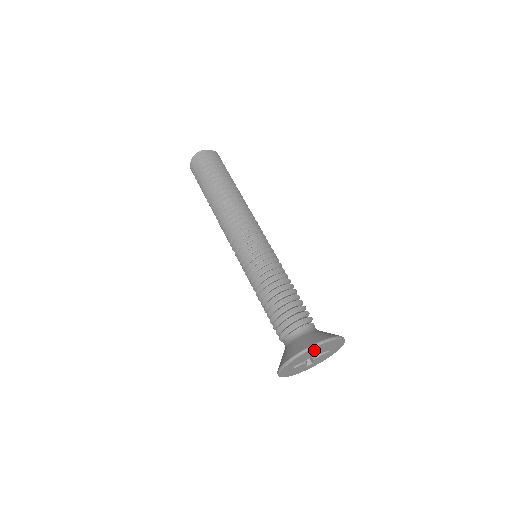
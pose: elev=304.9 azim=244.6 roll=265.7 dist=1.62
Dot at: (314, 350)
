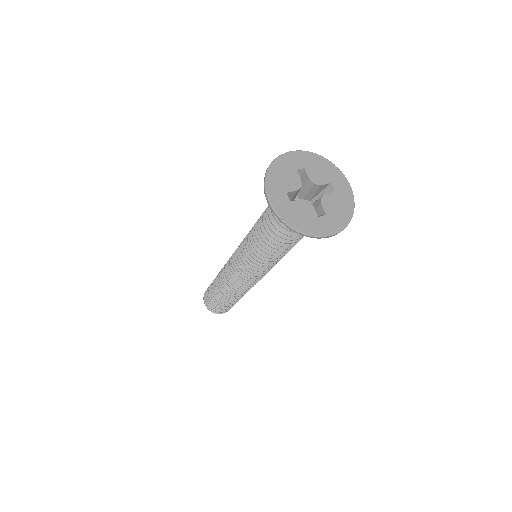
Dot at: (295, 163)
